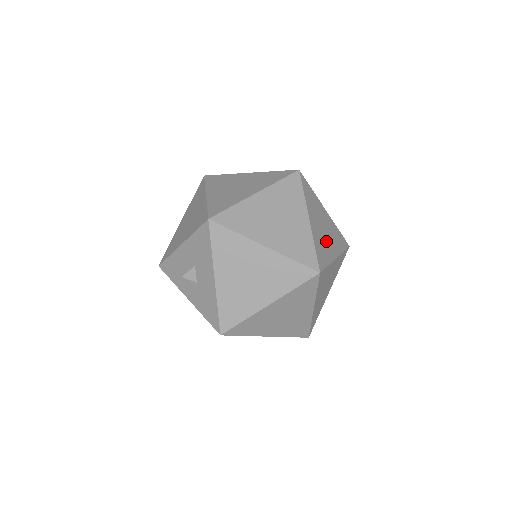
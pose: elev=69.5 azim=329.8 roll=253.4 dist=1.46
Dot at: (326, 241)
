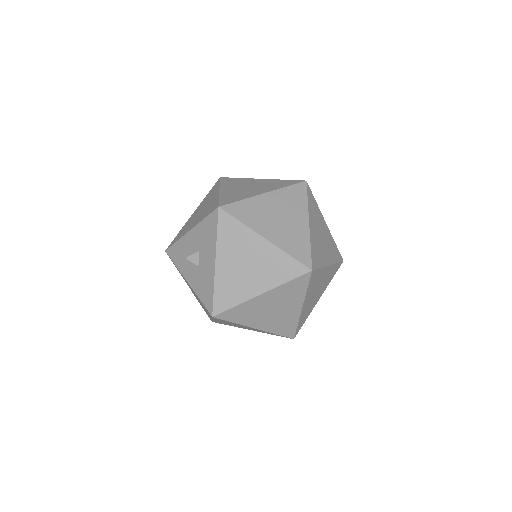
Dot at: (322, 247)
